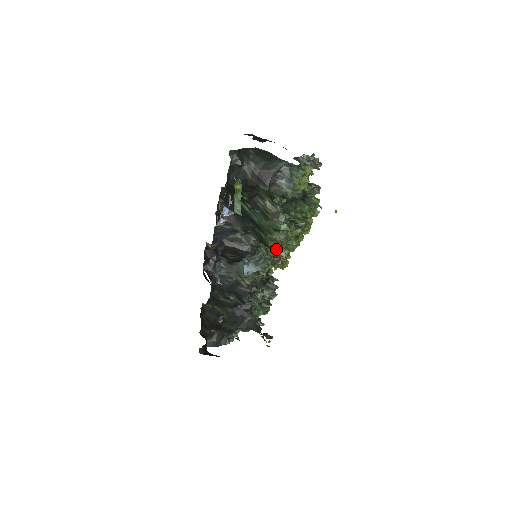
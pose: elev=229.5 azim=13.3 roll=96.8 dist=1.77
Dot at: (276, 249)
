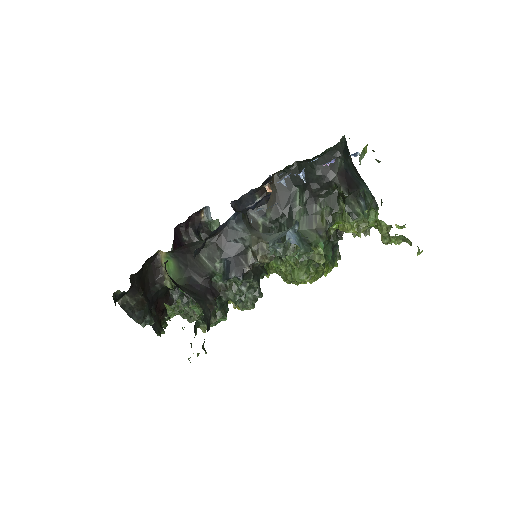
Dot at: (281, 266)
